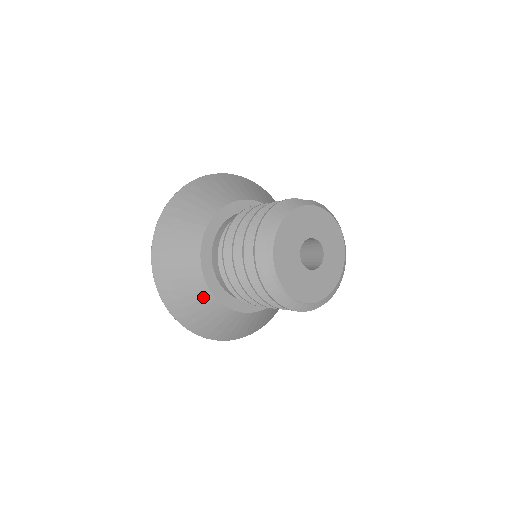
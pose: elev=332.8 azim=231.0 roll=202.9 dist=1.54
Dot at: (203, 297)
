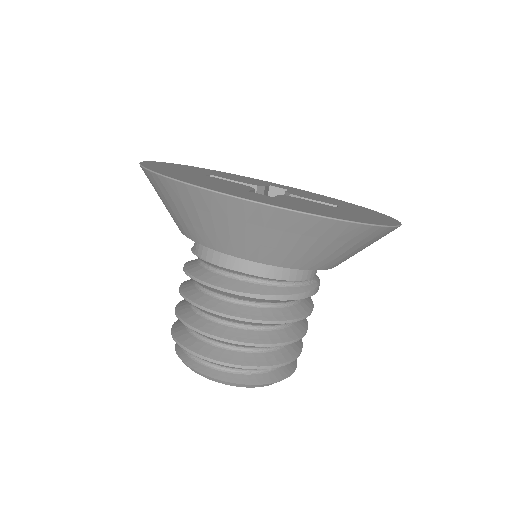
Dot at: occluded
